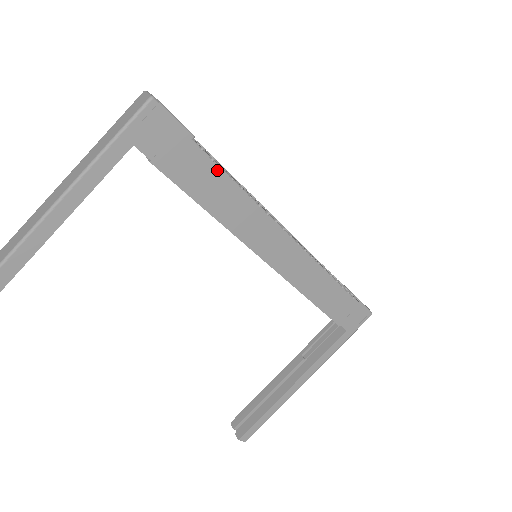
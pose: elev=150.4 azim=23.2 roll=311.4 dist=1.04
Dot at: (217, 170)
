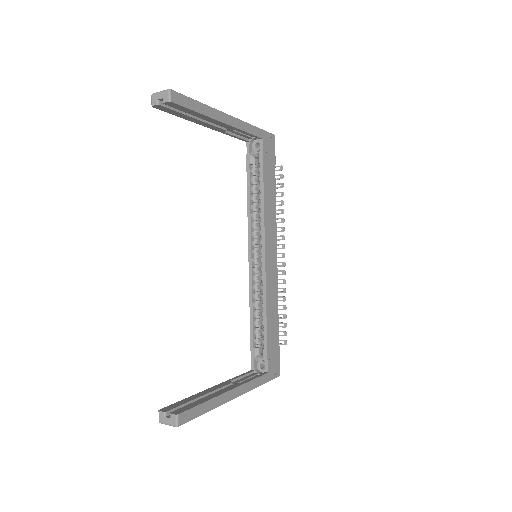
Dot at: (275, 187)
